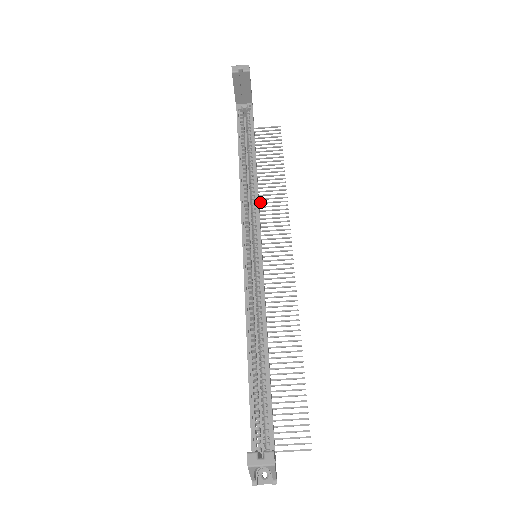
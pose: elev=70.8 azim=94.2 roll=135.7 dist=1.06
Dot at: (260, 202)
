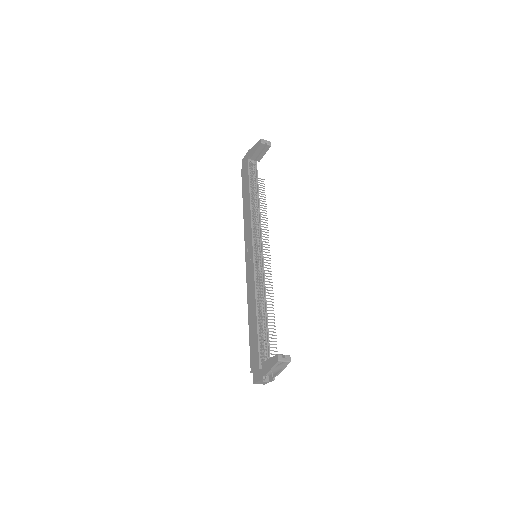
Dot at: occluded
